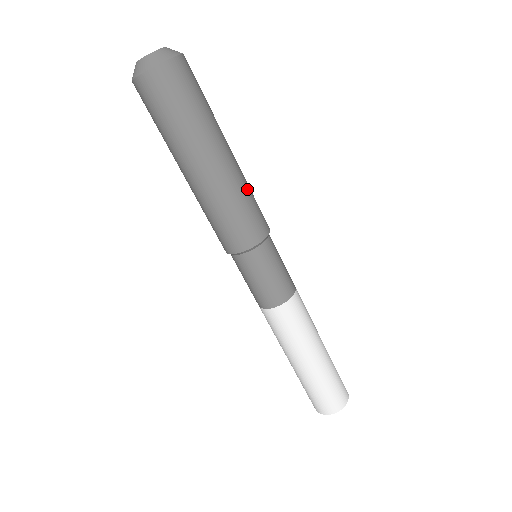
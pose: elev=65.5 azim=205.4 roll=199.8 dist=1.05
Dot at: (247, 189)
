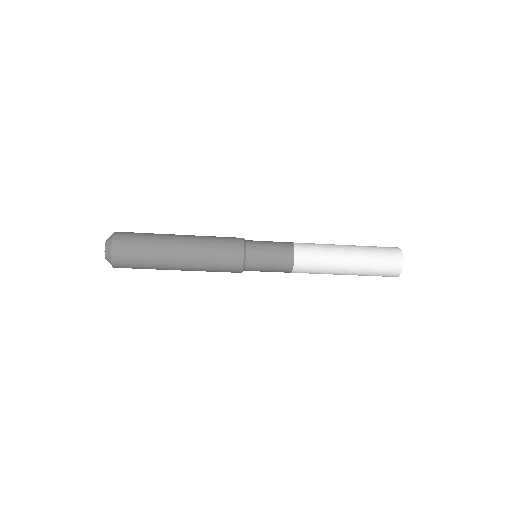
Dot at: (207, 267)
